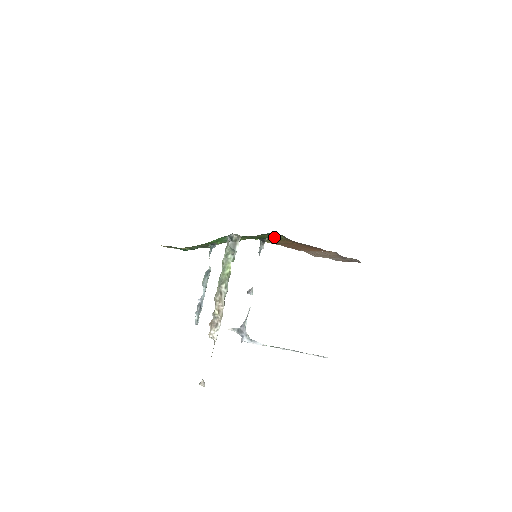
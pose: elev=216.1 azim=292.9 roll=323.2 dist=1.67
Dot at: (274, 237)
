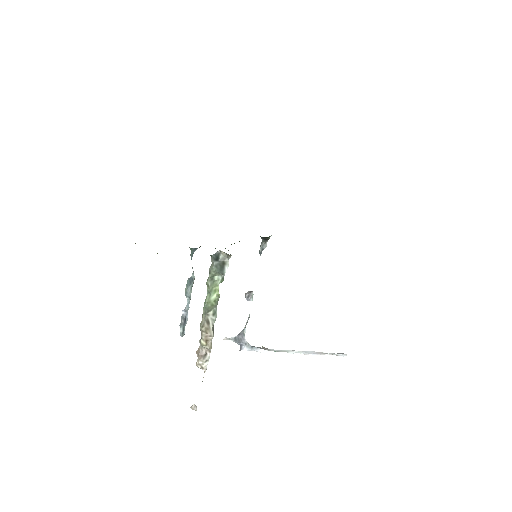
Dot at: occluded
